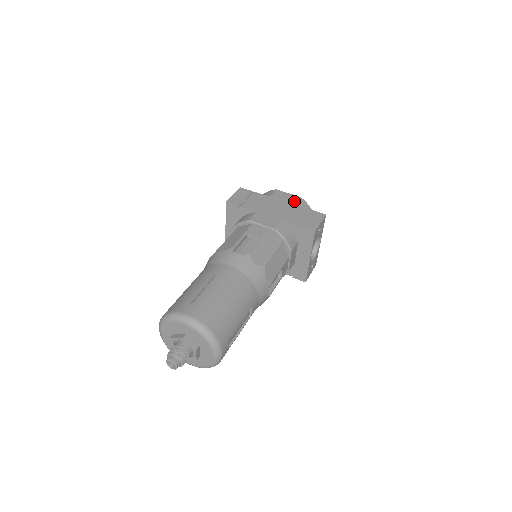
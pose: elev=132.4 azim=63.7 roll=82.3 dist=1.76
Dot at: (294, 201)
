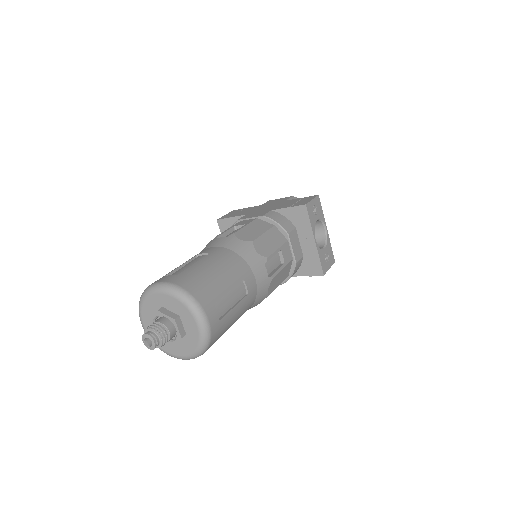
Dot at: (286, 199)
